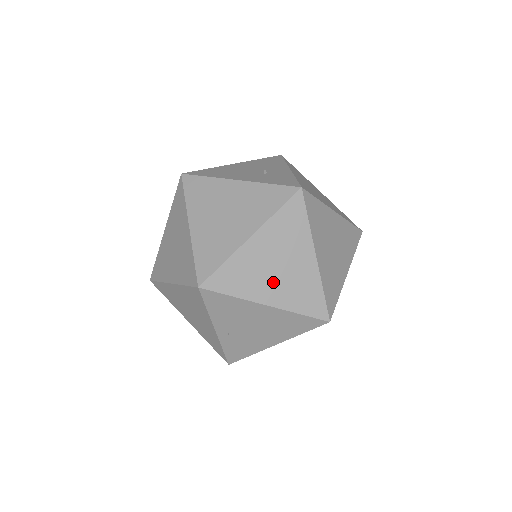
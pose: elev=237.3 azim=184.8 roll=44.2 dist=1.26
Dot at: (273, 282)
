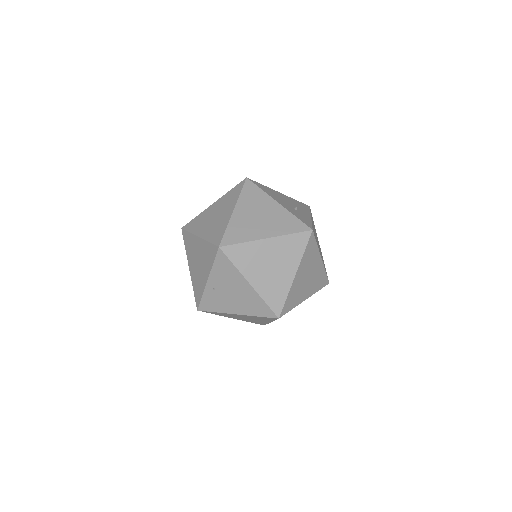
Dot at: (262, 273)
